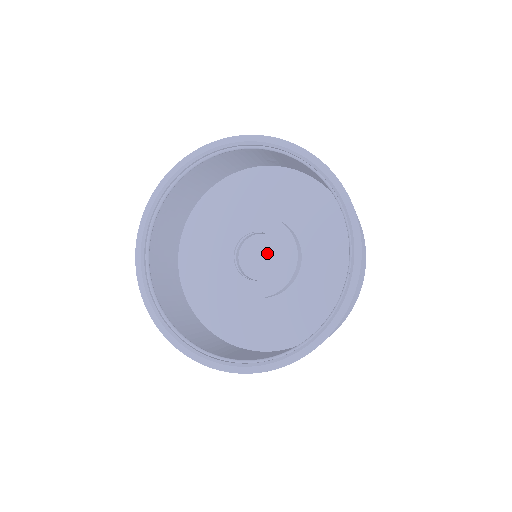
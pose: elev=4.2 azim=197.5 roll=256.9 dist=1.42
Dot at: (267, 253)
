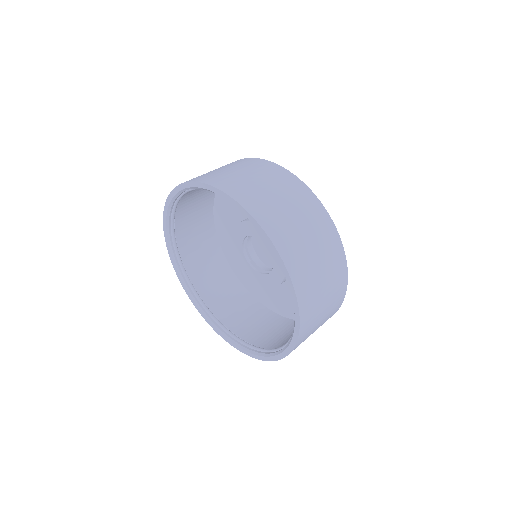
Dot at: occluded
